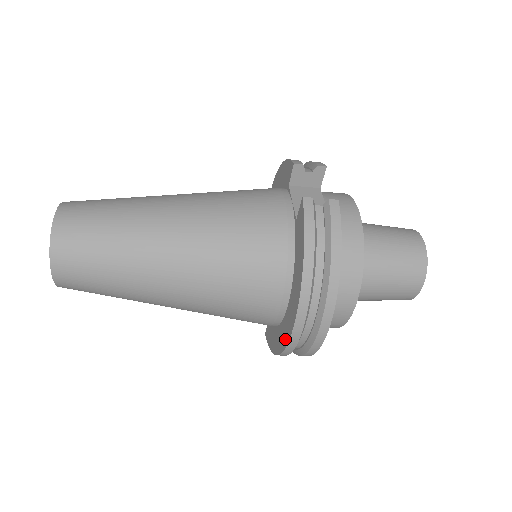
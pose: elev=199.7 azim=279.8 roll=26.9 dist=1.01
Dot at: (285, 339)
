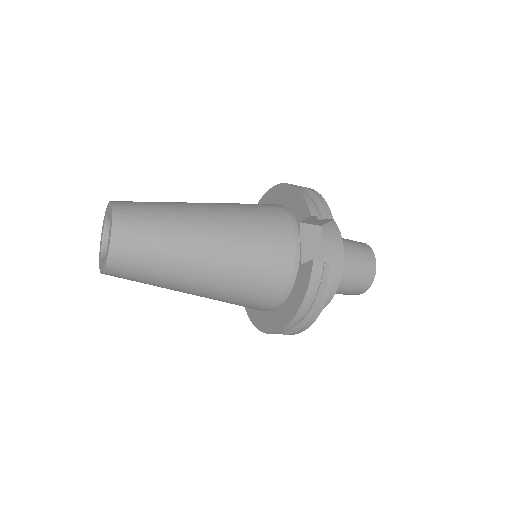
Dot at: (267, 328)
